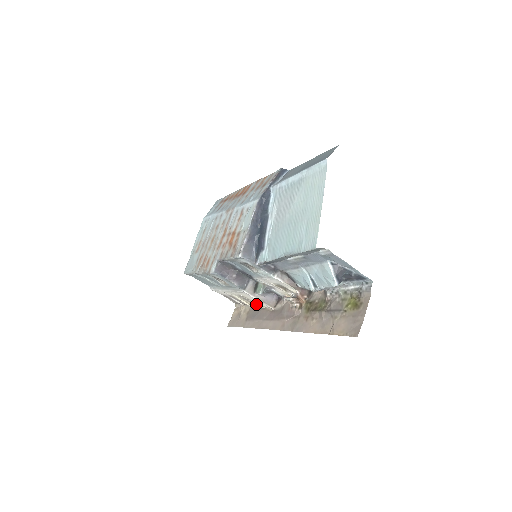
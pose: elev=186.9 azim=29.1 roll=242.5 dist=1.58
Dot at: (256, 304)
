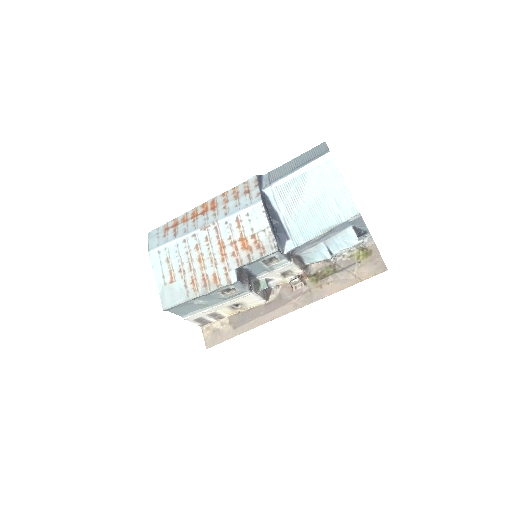
Dot at: (245, 307)
